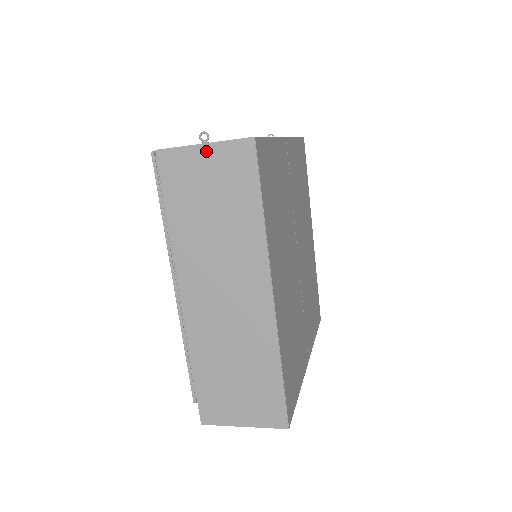
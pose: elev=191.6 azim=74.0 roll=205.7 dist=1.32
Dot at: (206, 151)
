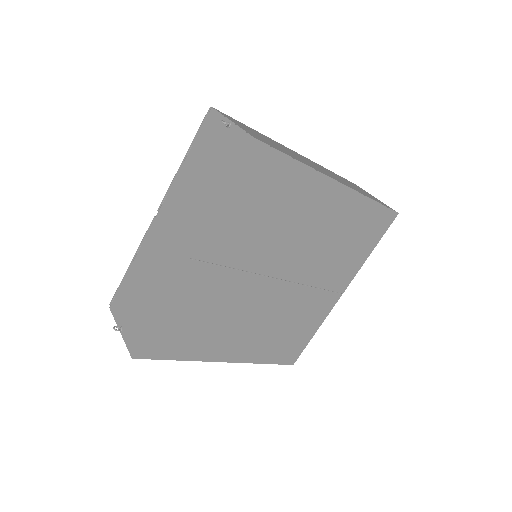
Dot at: occluded
